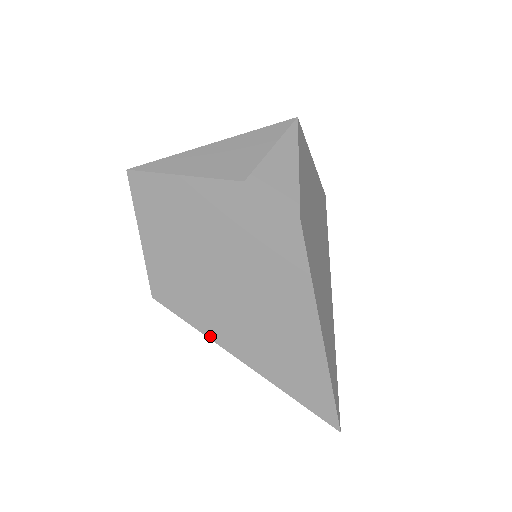
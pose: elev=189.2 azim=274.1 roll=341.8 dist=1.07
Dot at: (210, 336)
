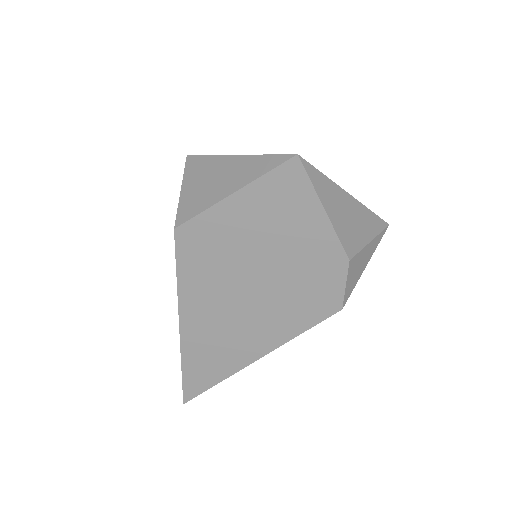
Dot at: (181, 292)
